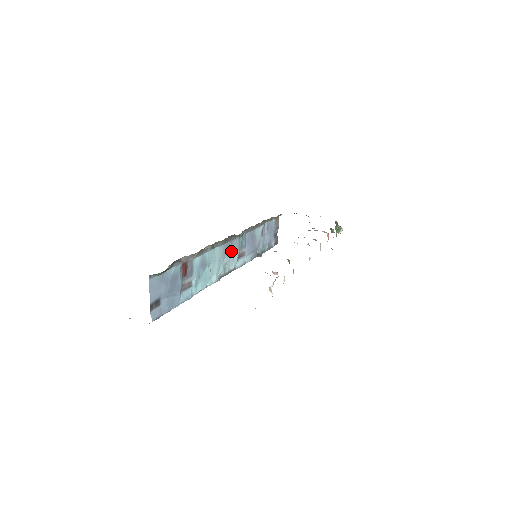
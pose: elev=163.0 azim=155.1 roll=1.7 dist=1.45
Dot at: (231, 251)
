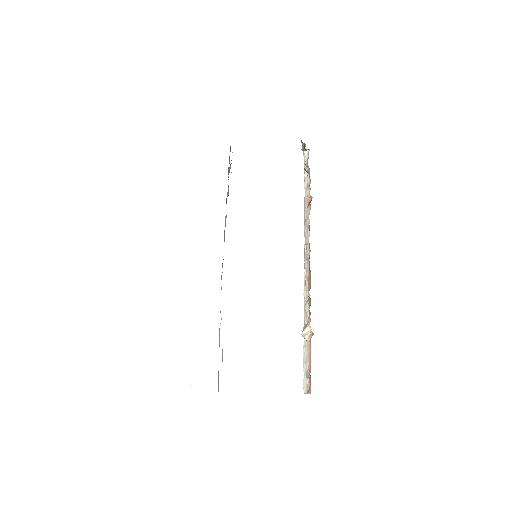
Dot at: occluded
